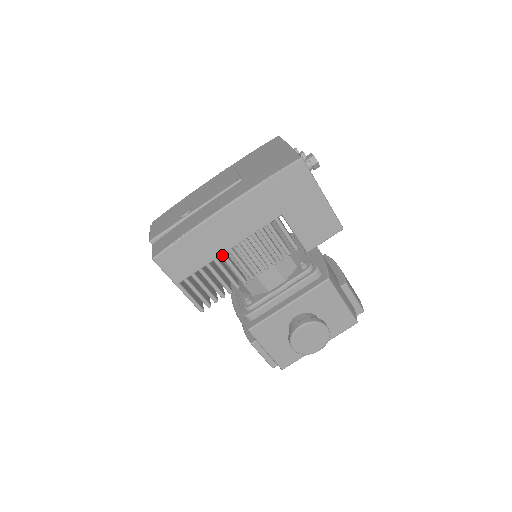
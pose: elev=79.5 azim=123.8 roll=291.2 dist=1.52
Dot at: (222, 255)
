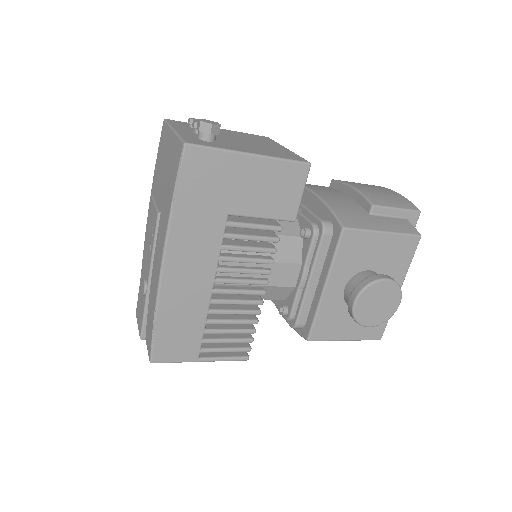
Dot at: (210, 303)
